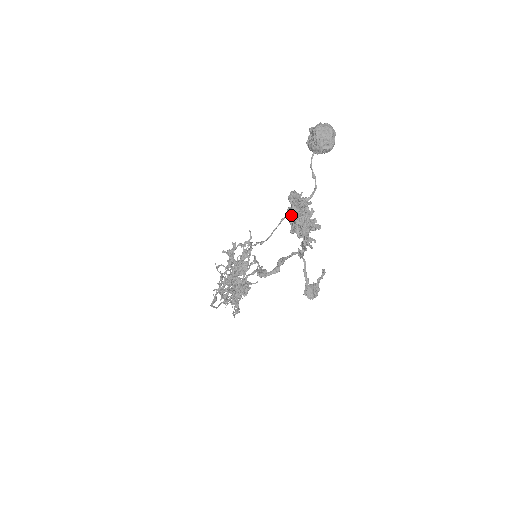
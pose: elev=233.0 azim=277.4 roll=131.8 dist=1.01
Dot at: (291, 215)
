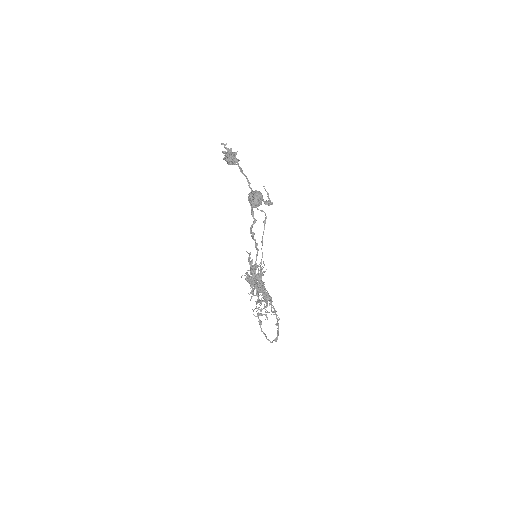
Dot at: (223, 151)
